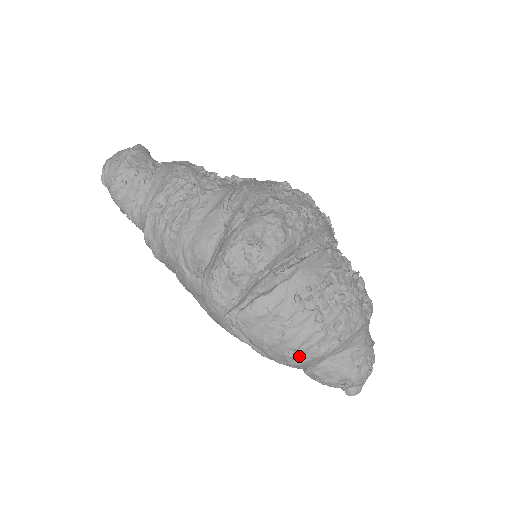
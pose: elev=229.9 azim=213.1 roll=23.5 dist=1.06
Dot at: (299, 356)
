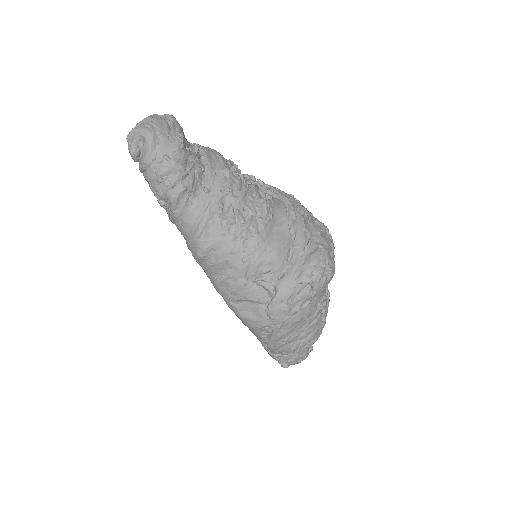
Dot at: (300, 347)
